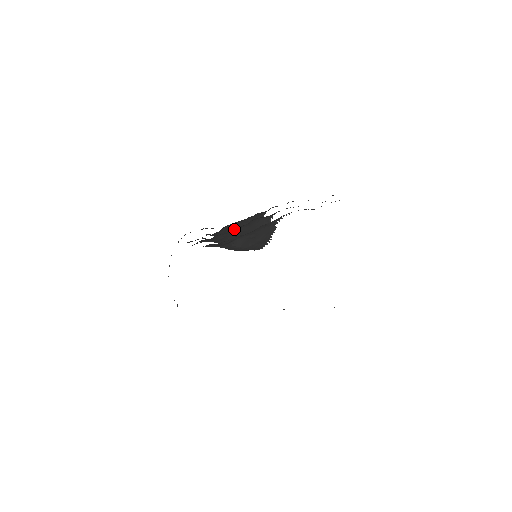
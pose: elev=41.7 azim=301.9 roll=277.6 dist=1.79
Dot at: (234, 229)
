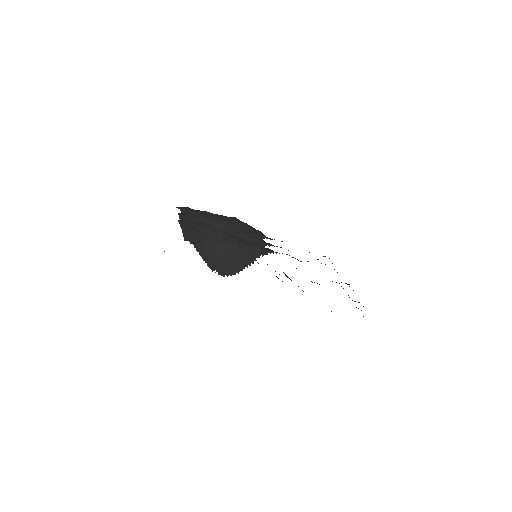
Dot at: (237, 228)
